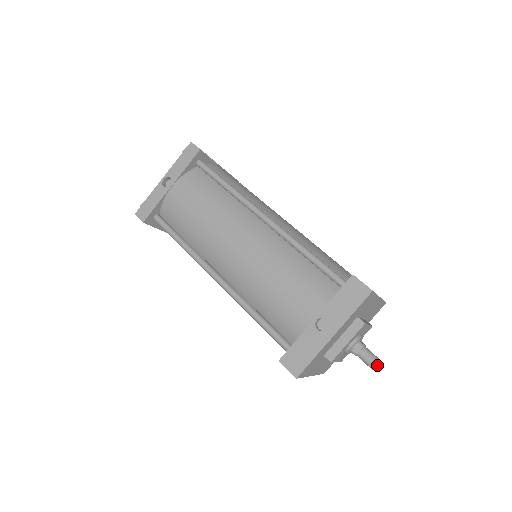
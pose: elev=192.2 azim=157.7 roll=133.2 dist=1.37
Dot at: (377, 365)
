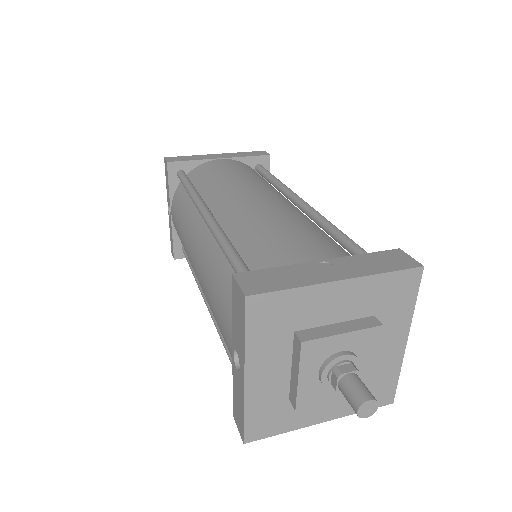
Dot at: (366, 408)
